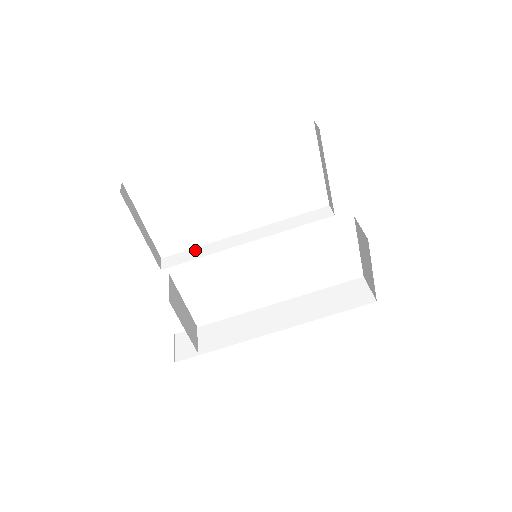
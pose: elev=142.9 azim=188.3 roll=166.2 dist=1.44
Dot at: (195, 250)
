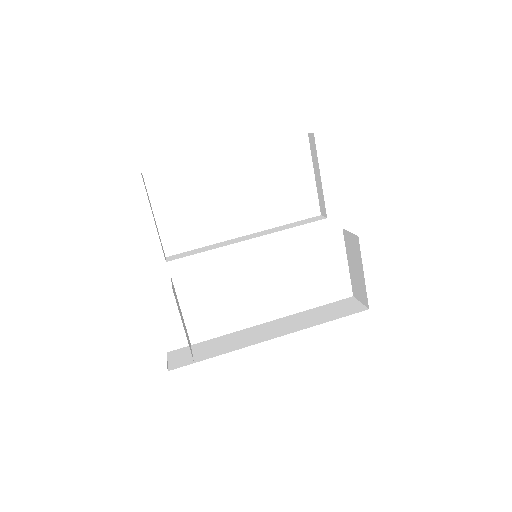
Dot at: (199, 249)
